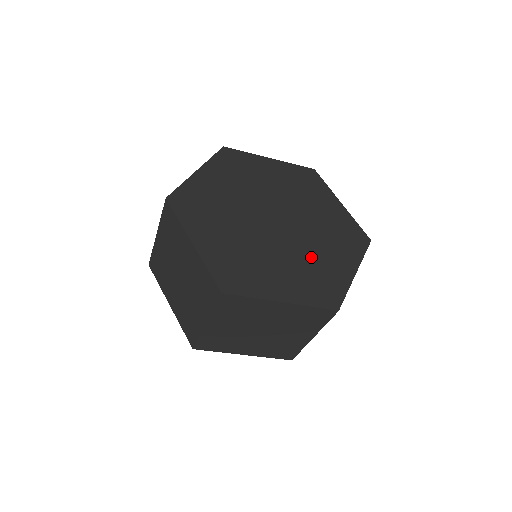
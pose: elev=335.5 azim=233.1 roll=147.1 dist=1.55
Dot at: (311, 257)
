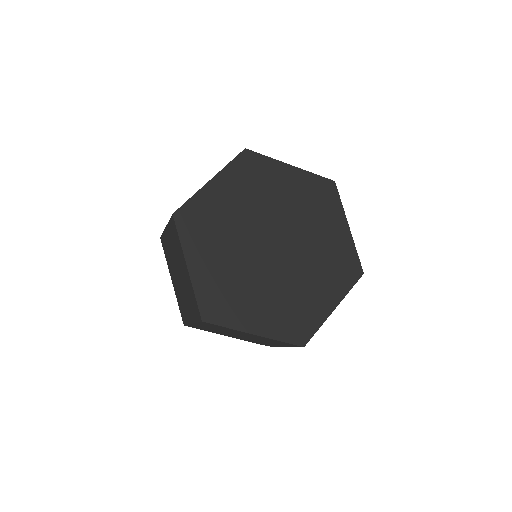
Dot at: (296, 289)
